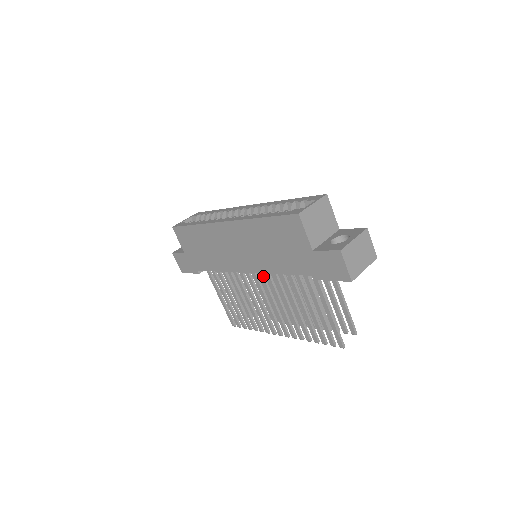
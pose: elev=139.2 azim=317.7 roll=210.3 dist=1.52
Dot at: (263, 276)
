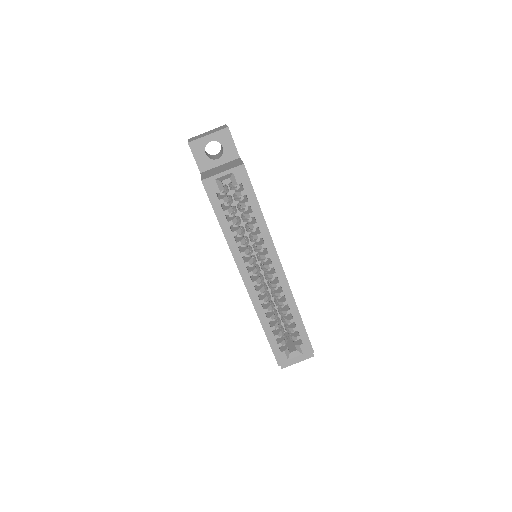
Dot at: occluded
